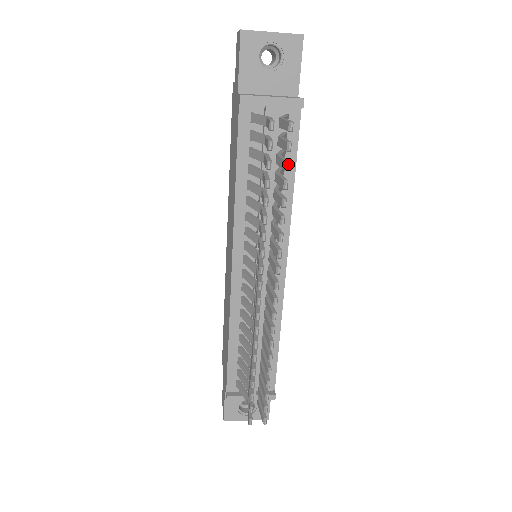
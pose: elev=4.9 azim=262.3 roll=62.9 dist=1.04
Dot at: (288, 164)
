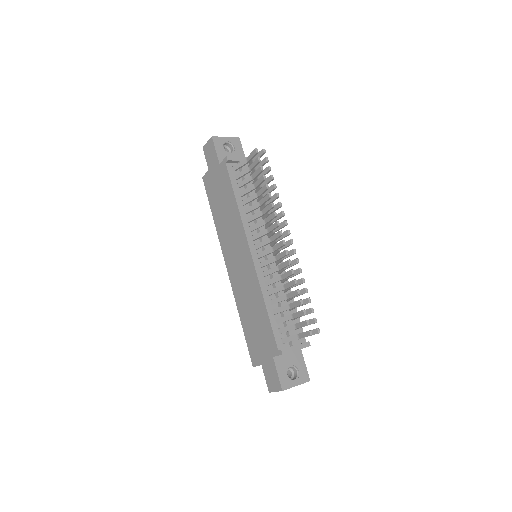
Dot at: (270, 167)
